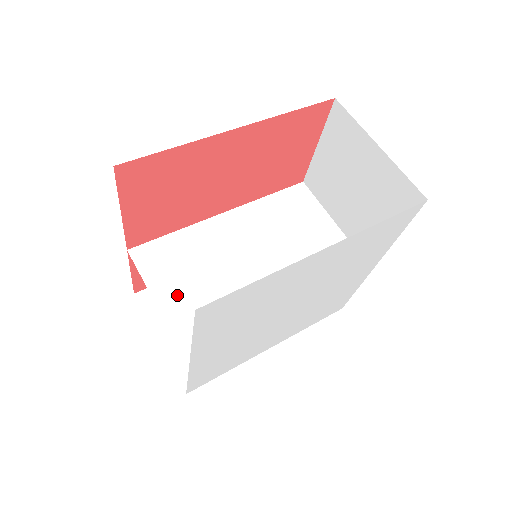
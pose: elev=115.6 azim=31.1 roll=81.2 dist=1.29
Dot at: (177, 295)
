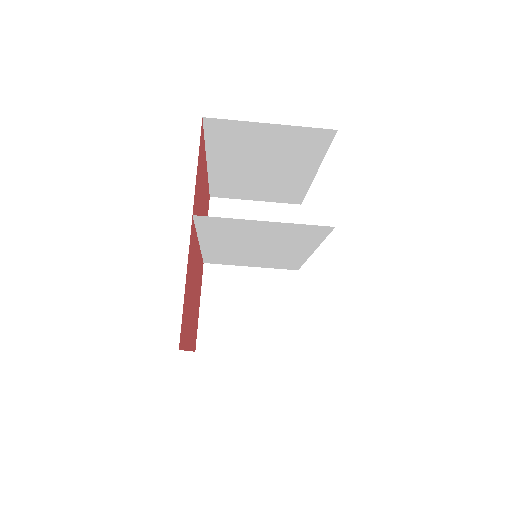
Dot at: (252, 264)
